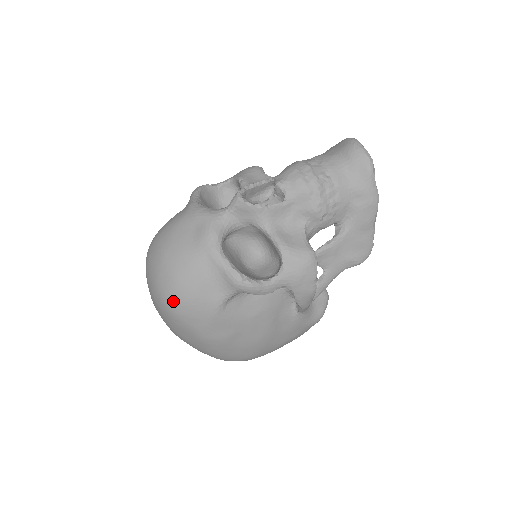
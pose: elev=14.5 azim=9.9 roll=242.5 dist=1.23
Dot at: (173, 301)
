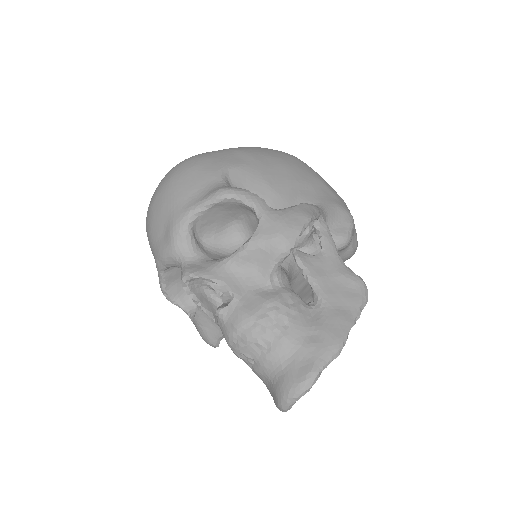
Dot at: occluded
